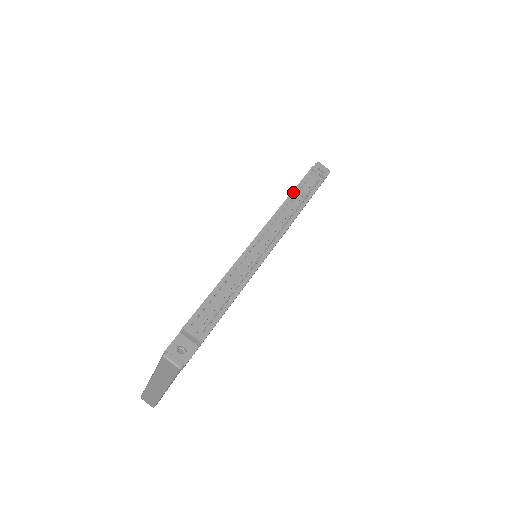
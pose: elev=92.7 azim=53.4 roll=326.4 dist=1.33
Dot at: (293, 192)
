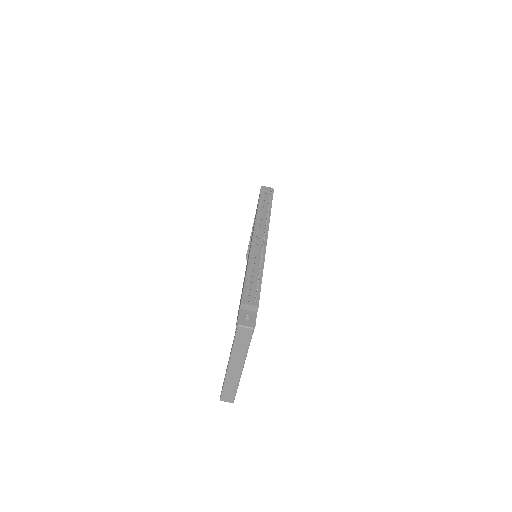
Dot at: (258, 207)
